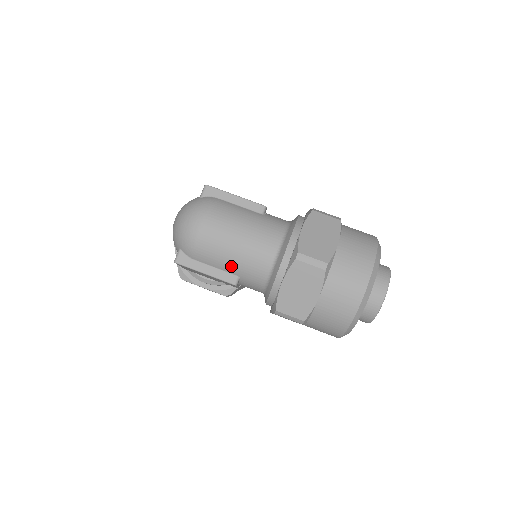
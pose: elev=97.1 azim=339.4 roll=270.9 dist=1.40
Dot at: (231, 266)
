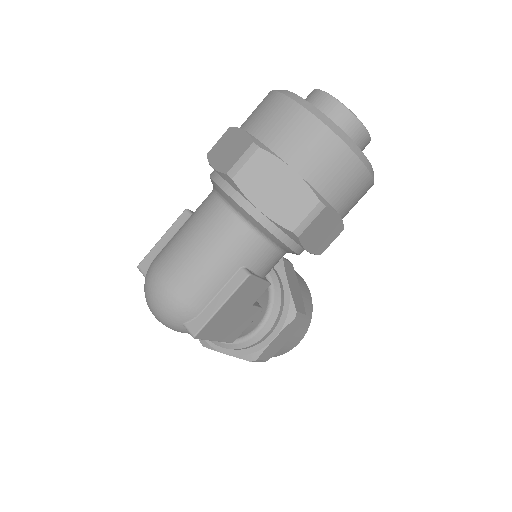
Dot at: (223, 269)
